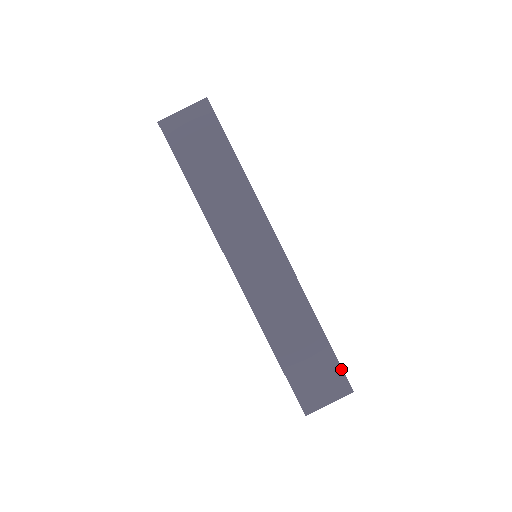
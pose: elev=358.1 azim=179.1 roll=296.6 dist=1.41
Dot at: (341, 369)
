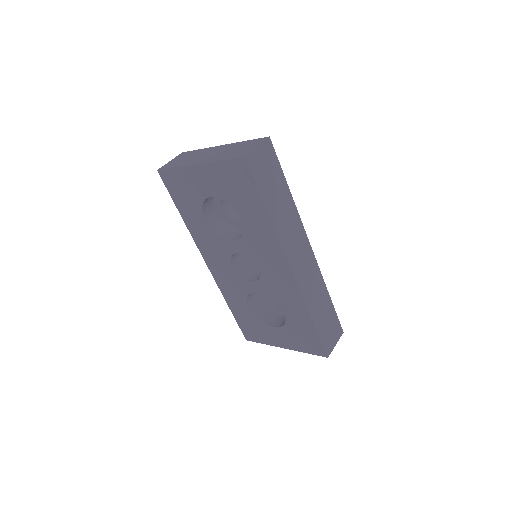
Dot at: (338, 320)
